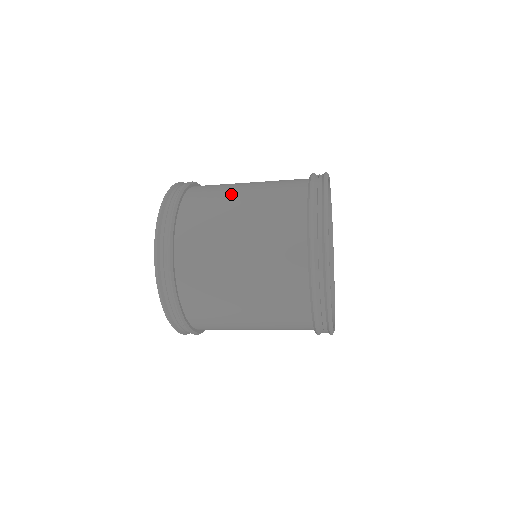
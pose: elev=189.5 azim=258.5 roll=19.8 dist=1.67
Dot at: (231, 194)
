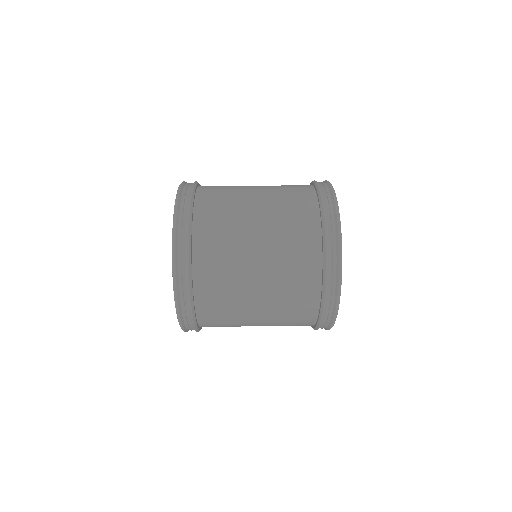
Dot at: (244, 255)
